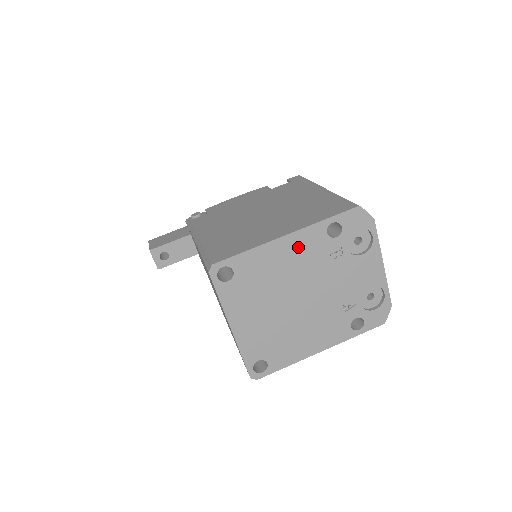
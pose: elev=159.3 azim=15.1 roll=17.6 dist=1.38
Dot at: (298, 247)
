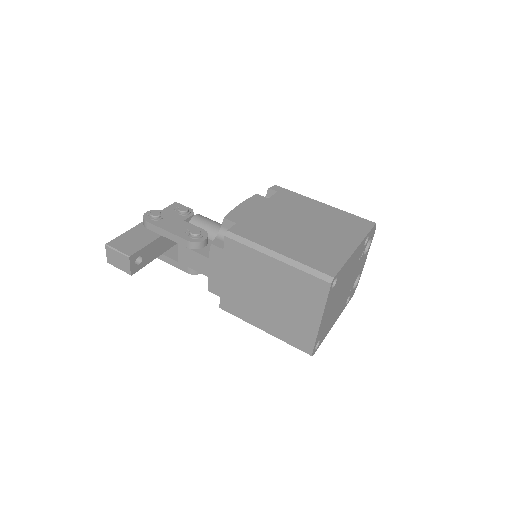
Dot at: (356, 255)
